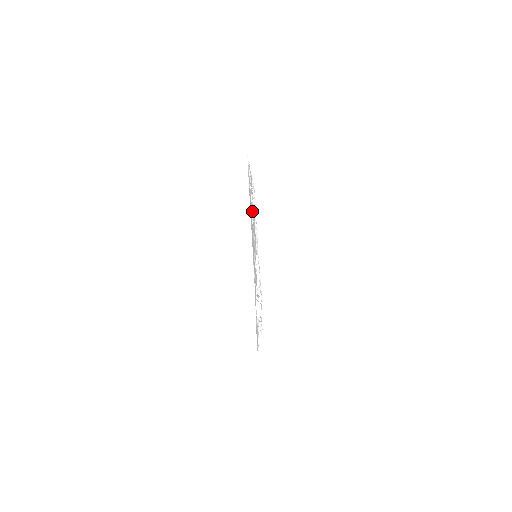
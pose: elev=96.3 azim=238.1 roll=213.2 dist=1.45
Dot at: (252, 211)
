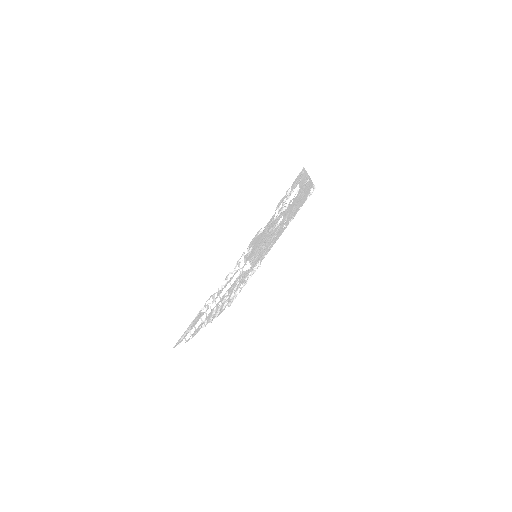
Dot at: (278, 232)
